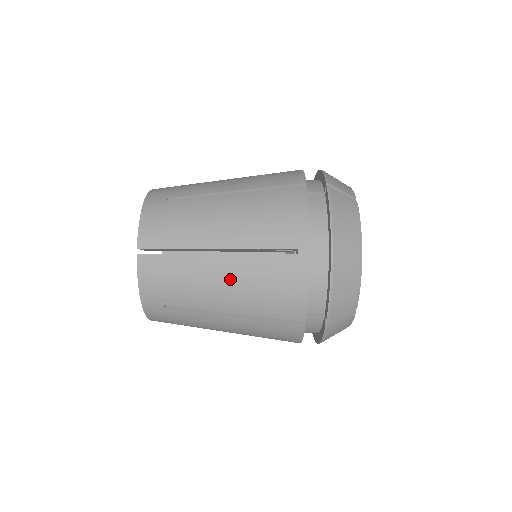
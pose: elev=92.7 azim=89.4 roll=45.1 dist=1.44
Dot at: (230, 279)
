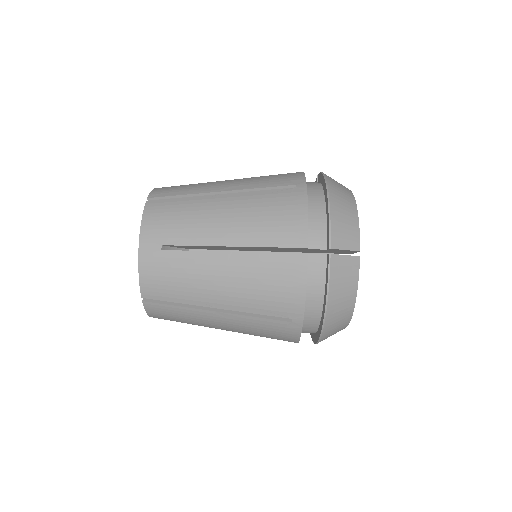
Dot at: (230, 325)
